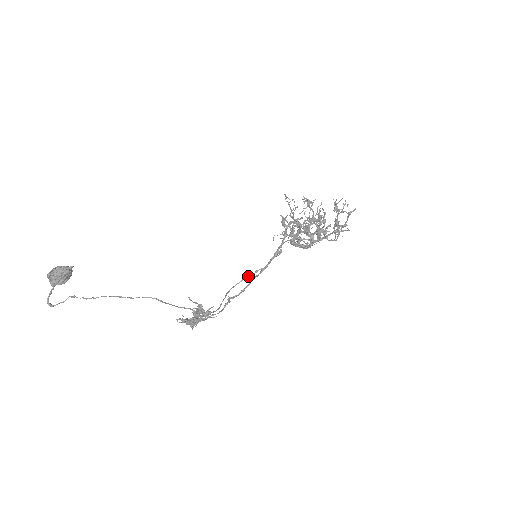
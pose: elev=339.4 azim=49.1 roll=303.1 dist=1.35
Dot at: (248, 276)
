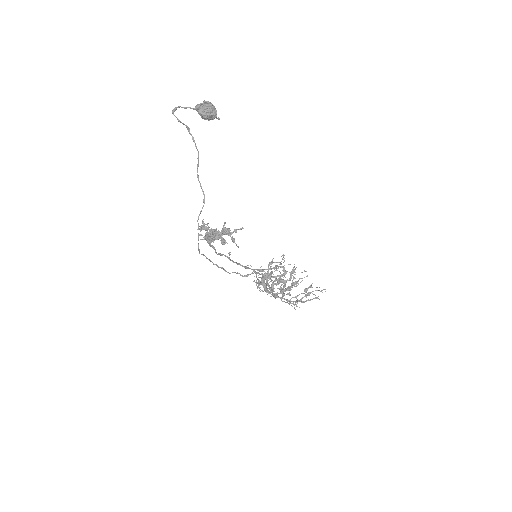
Dot at: (216, 264)
